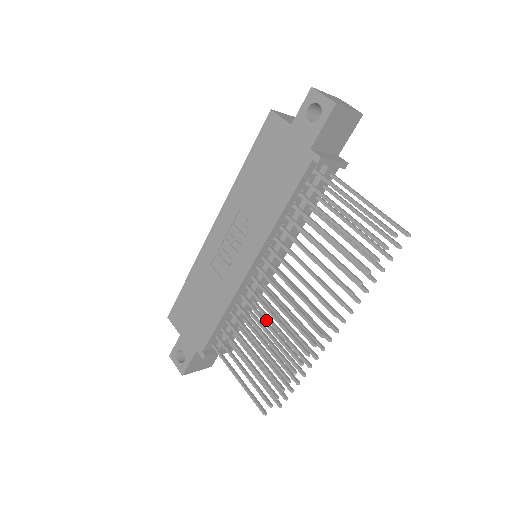
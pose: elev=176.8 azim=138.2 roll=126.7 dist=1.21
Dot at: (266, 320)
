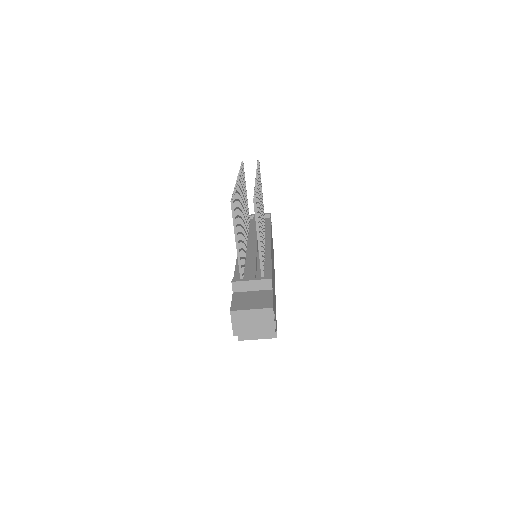
Dot at: (242, 227)
